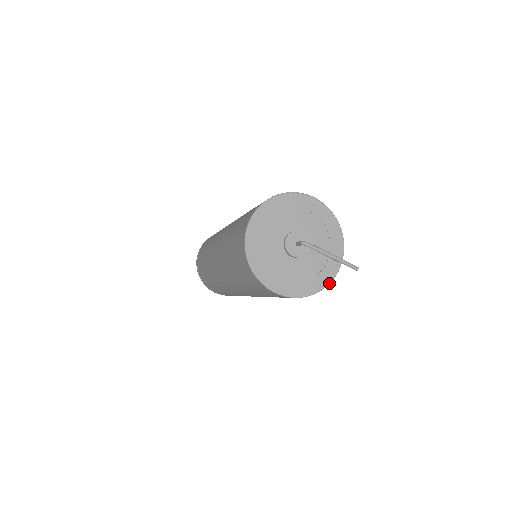
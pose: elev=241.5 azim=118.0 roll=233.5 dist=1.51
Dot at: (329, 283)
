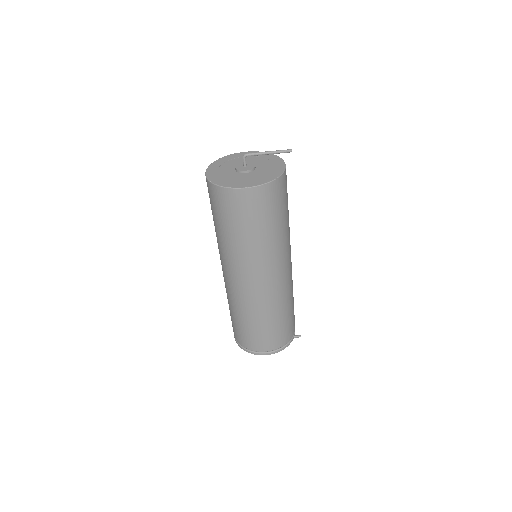
Dot at: (282, 172)
